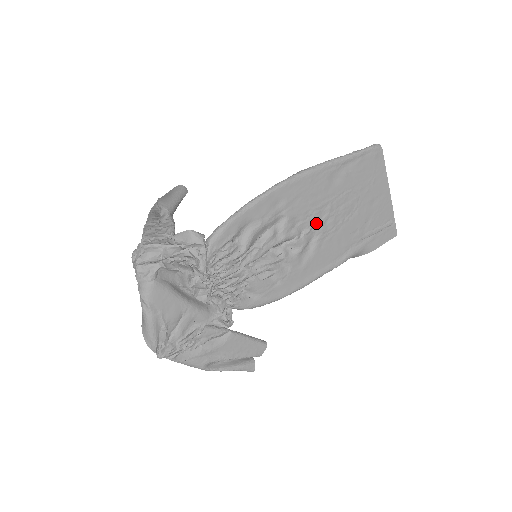
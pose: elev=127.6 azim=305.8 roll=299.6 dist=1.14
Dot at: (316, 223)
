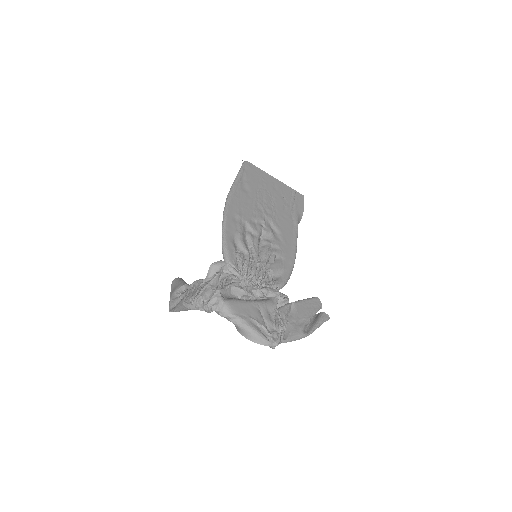
Dot at: (263, 216)
